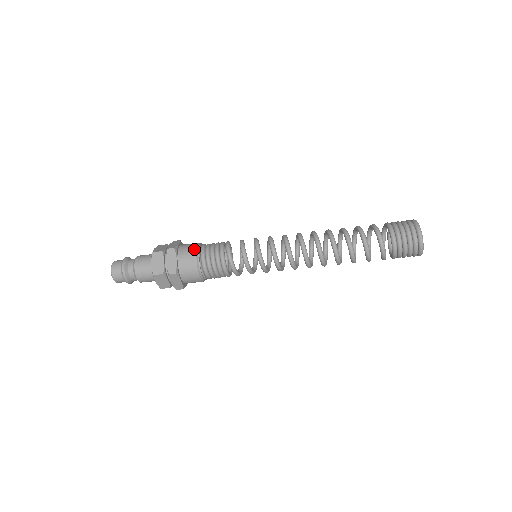
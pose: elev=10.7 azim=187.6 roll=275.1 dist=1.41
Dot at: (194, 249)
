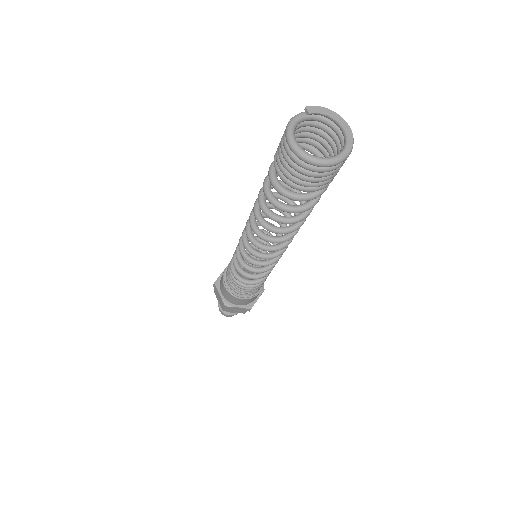
Dot at: (222, 277)
